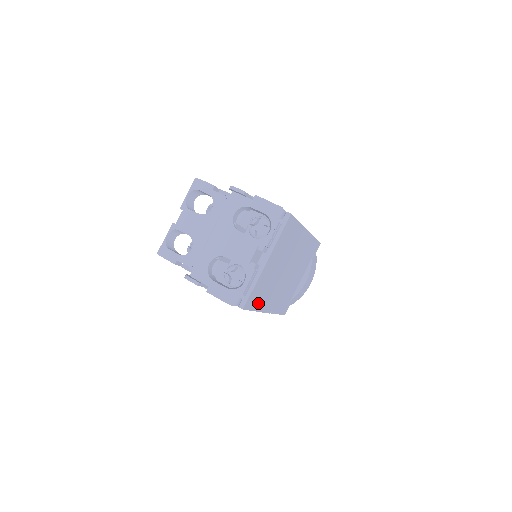
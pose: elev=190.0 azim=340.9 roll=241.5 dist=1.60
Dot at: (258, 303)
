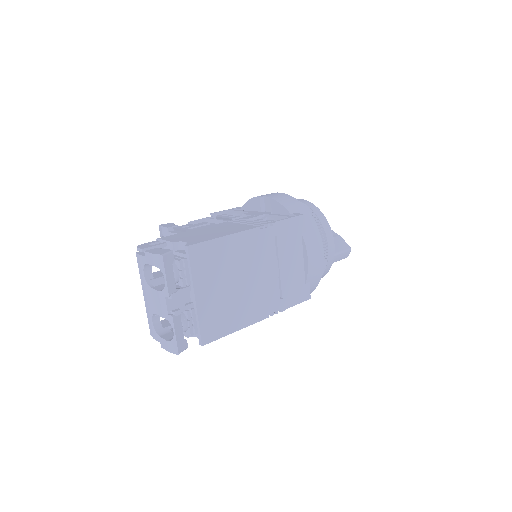
Dot at: (228, 326)
